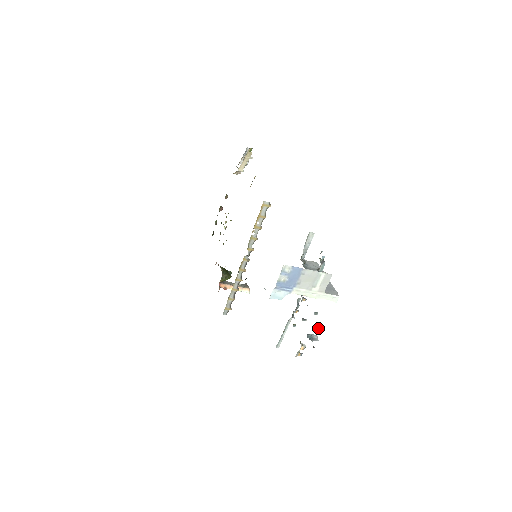
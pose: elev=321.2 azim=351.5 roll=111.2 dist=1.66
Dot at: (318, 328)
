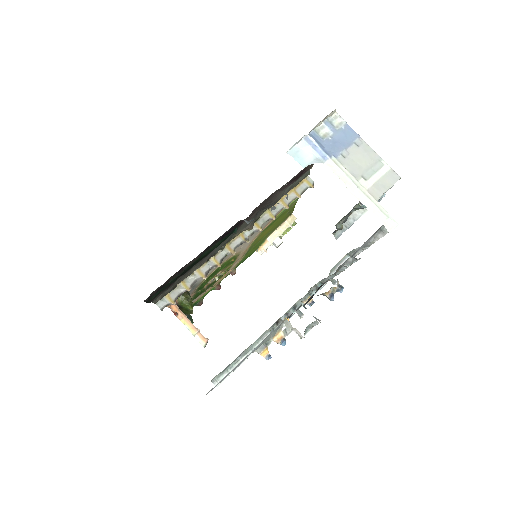
Dot at: occluded
